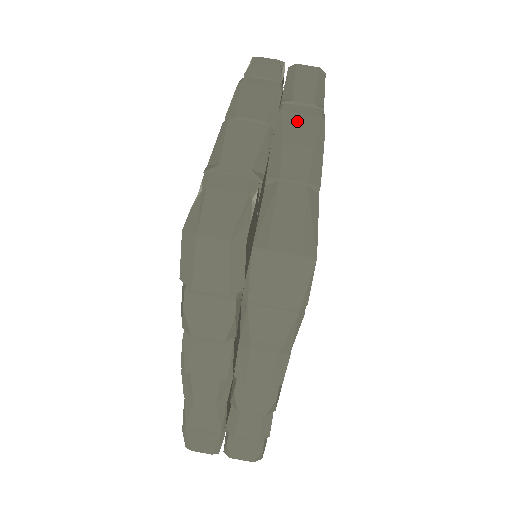
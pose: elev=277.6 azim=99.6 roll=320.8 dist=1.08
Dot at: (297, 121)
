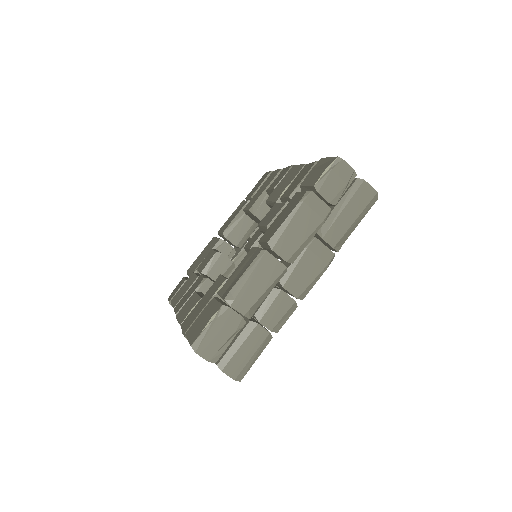
Dot at: (308, 265)
